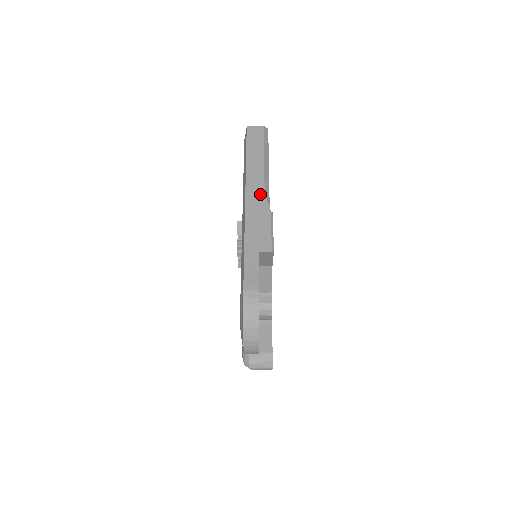
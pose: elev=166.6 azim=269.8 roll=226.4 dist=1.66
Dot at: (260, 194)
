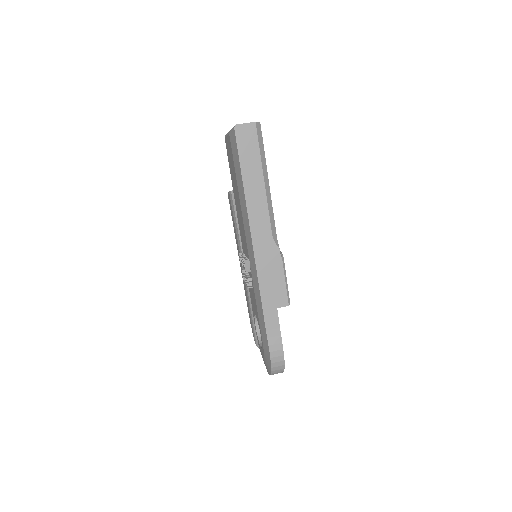
Dot at: (267, 237)
